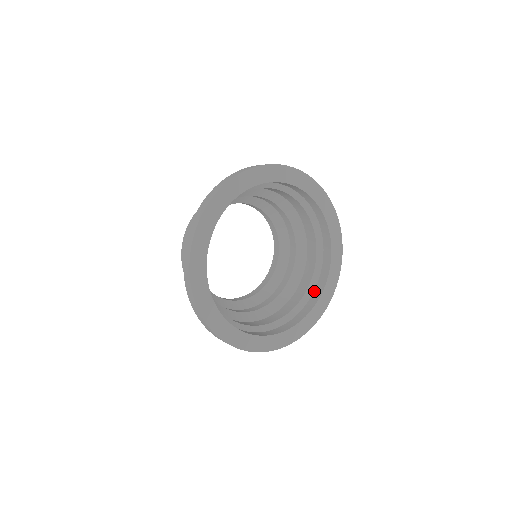
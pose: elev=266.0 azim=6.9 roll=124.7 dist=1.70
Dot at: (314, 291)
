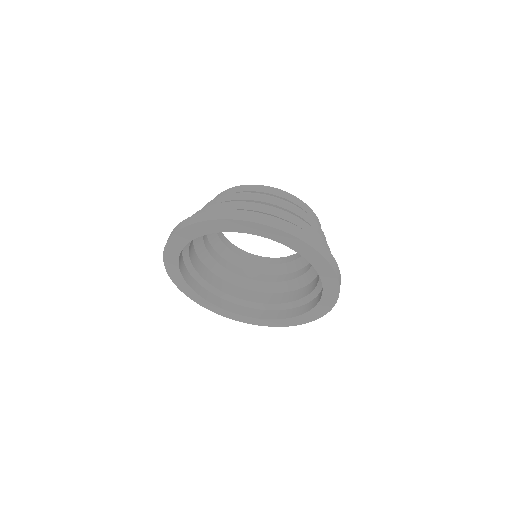
Dot at: (297, 307)
